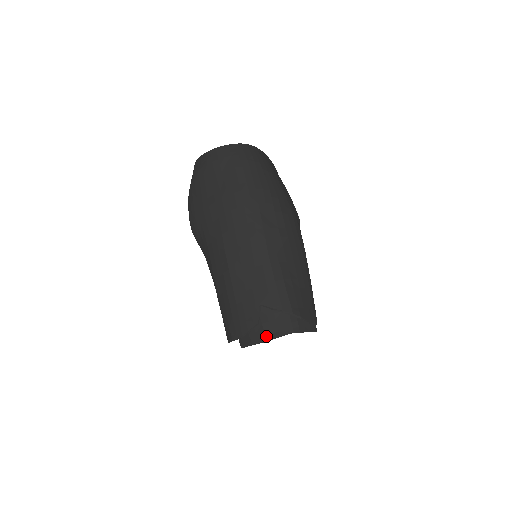
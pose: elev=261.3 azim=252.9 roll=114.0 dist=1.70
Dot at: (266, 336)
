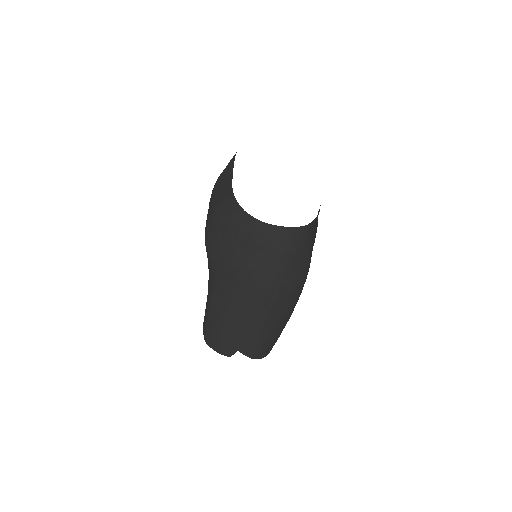
Dot at: occluded
